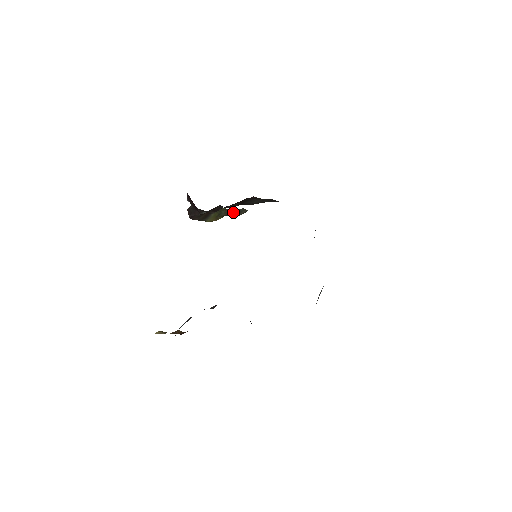
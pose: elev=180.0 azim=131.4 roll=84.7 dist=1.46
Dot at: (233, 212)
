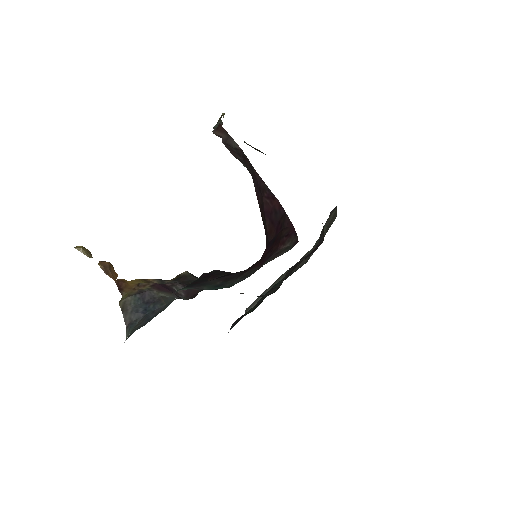
Dot at: (256, 149)
